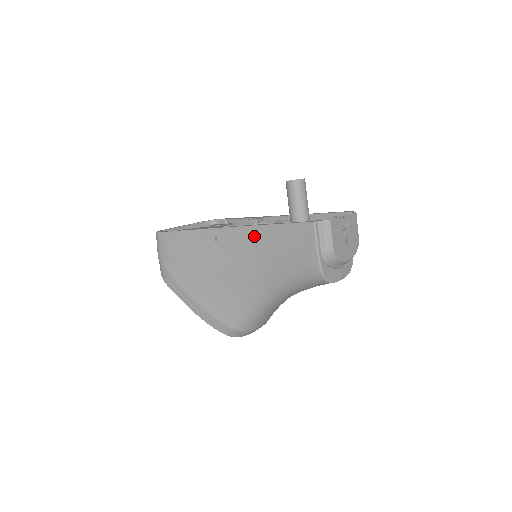
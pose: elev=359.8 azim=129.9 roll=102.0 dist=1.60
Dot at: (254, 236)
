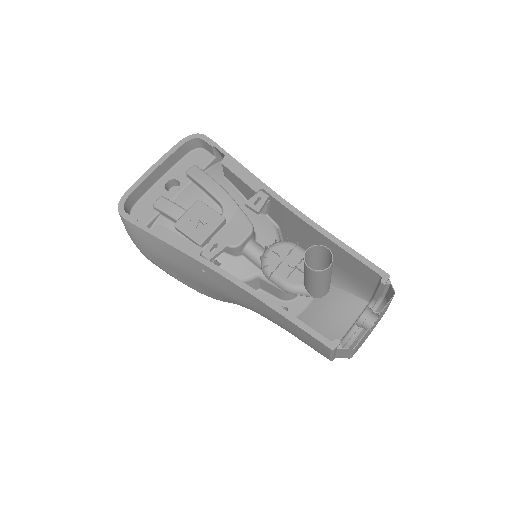
Dot at: (254, 301)
